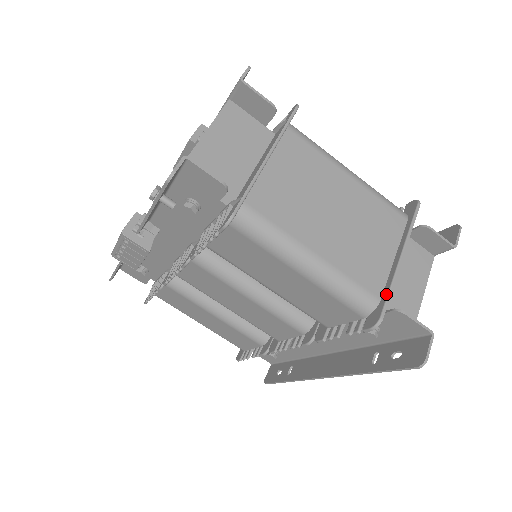
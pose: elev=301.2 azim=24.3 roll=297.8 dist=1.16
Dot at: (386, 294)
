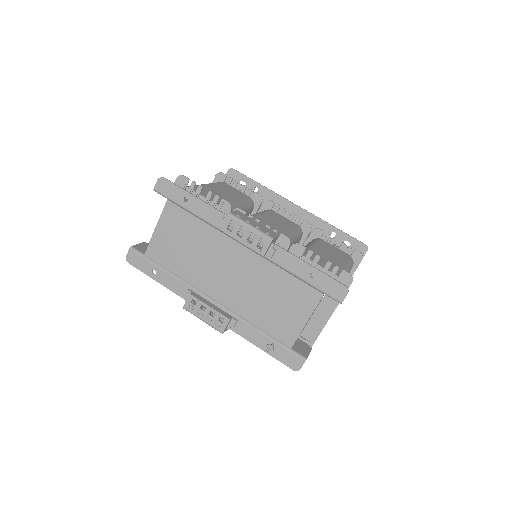
Dot at: occluded
